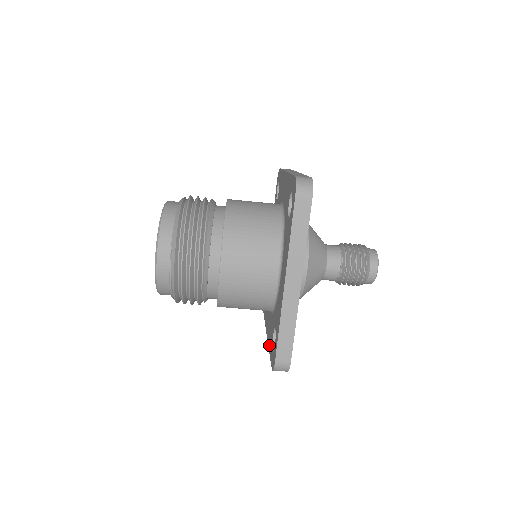
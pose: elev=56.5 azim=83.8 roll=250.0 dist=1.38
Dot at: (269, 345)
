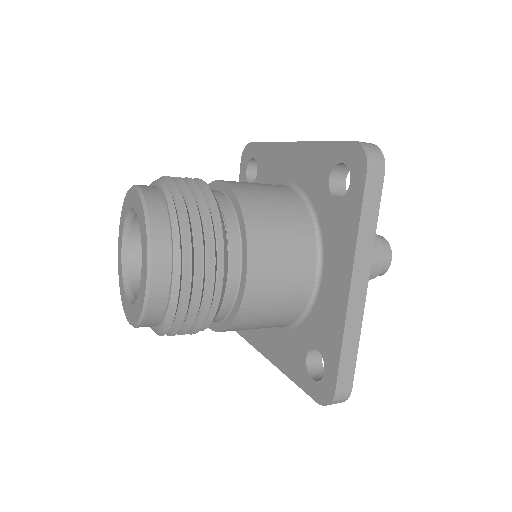
Dot at: occluded
